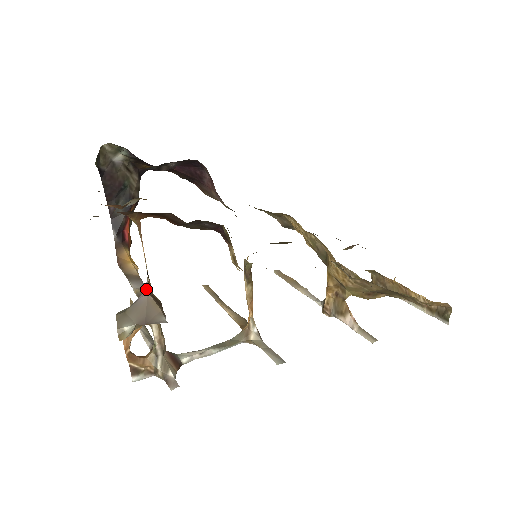
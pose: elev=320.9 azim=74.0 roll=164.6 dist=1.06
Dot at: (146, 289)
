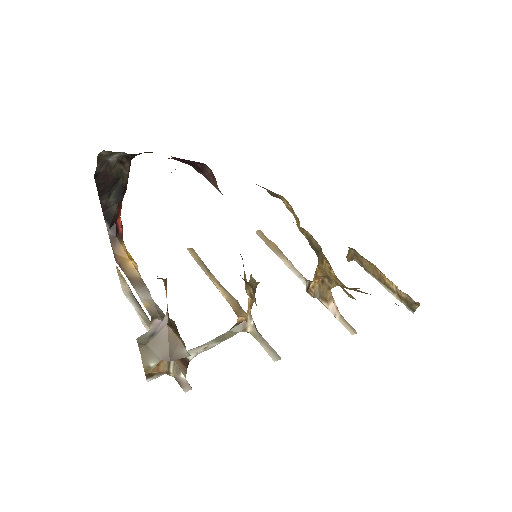
Dot at: (165, 321)
